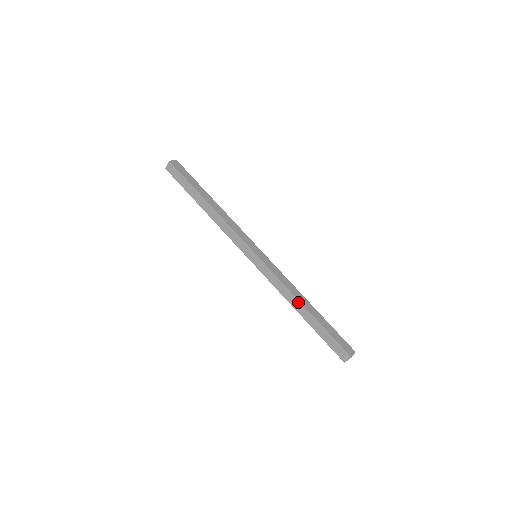
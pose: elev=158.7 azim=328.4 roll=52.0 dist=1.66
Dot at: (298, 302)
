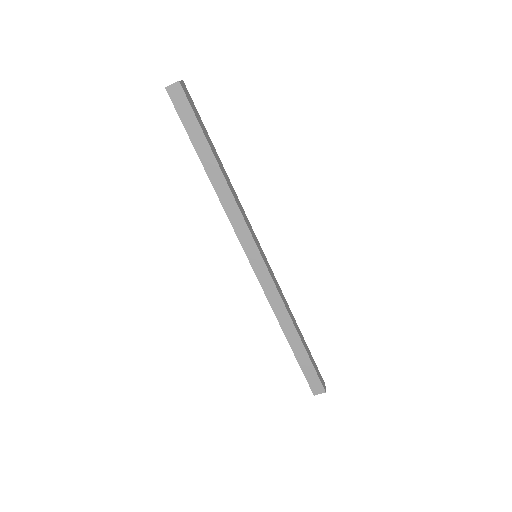
Dot at: (291, 324)
